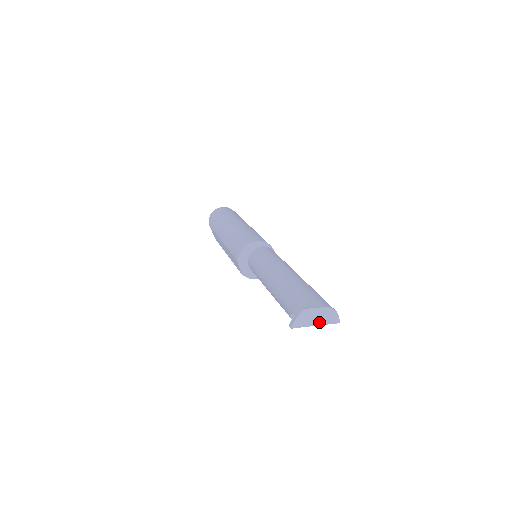
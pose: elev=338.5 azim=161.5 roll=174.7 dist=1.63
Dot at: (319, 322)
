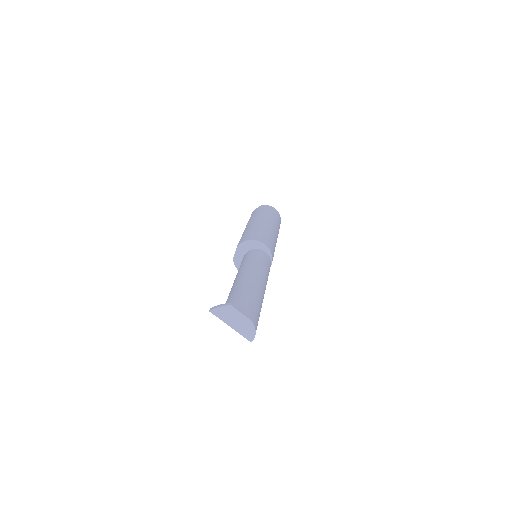
Dot at: (235, 326)
